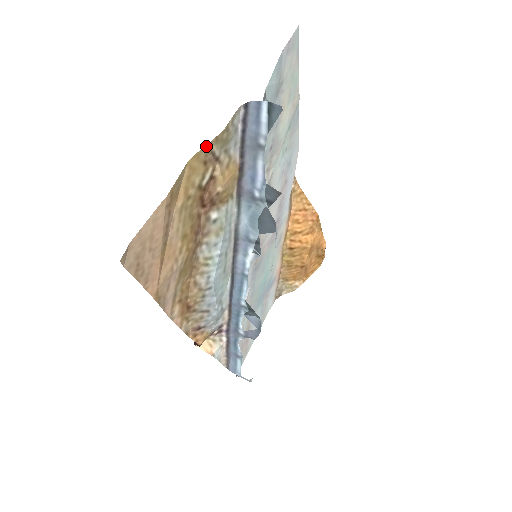
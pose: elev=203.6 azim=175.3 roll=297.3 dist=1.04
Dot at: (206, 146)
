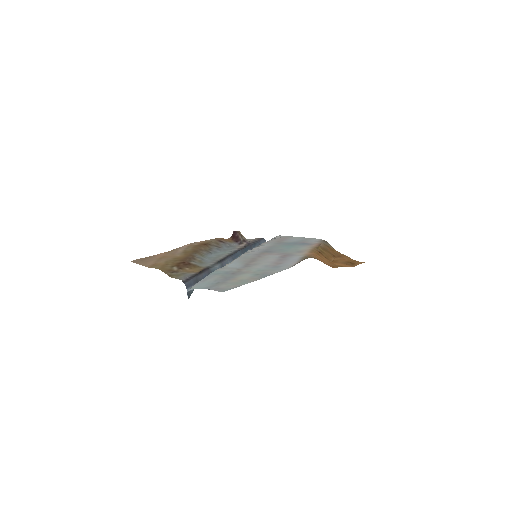
Dot at: (165, 273)
